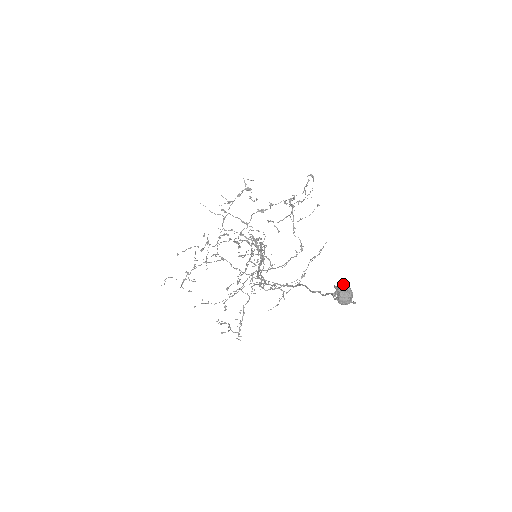
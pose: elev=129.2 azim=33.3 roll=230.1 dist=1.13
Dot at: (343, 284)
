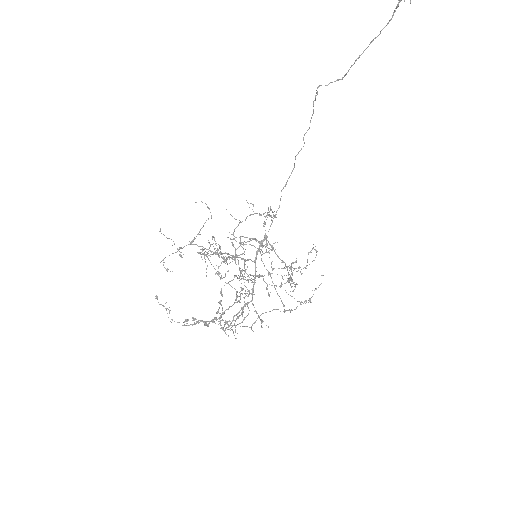
Dot at: out of frame
